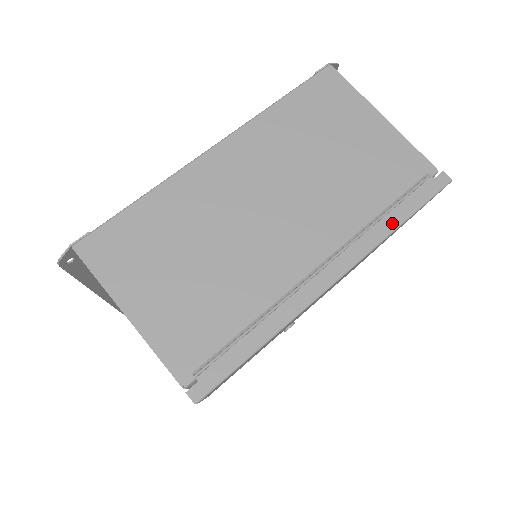
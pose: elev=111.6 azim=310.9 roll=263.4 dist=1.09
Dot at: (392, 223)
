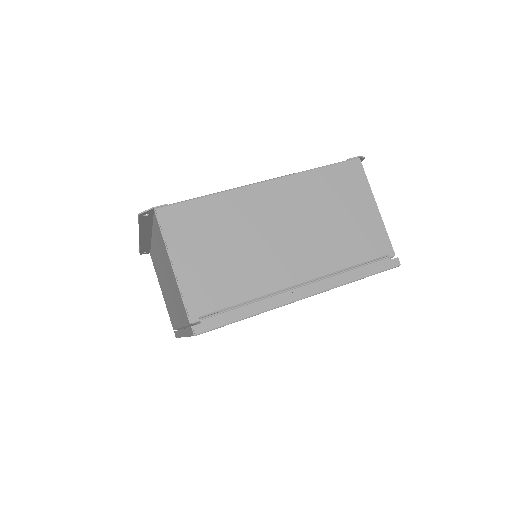
Dot at: (353, 276)
